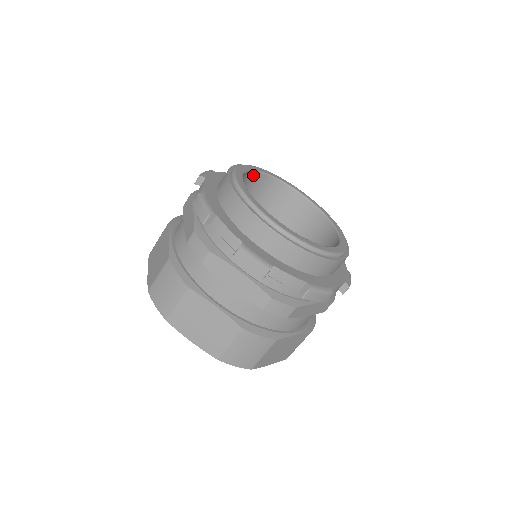
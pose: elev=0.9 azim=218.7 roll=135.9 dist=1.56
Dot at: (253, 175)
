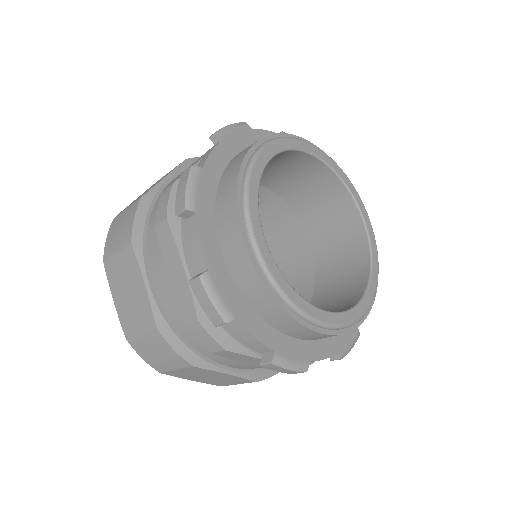
Dot at: occluded
